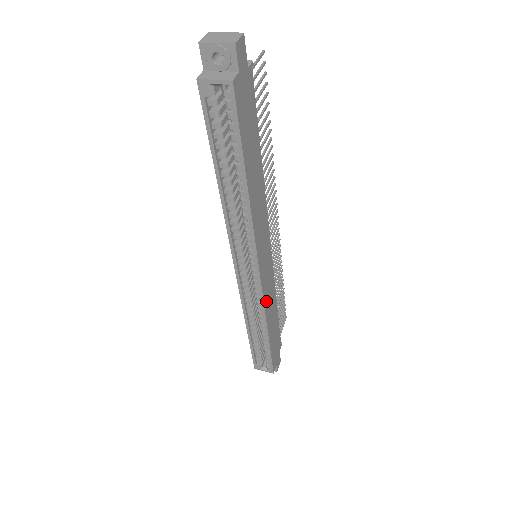
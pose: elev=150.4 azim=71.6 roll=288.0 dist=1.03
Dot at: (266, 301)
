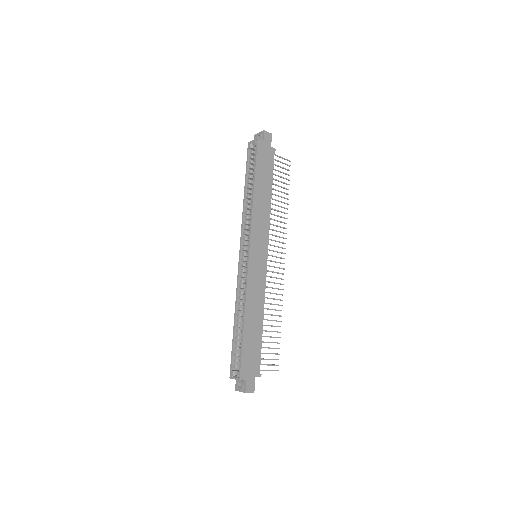
Dot at: (250, 286)
